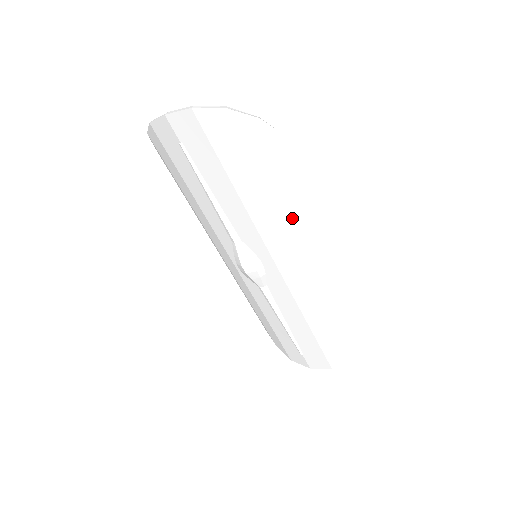
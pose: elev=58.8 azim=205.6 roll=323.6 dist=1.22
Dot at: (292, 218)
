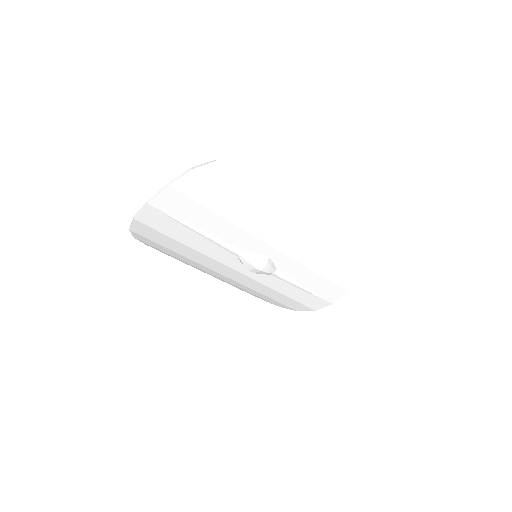
Dot at: (270, 210)
